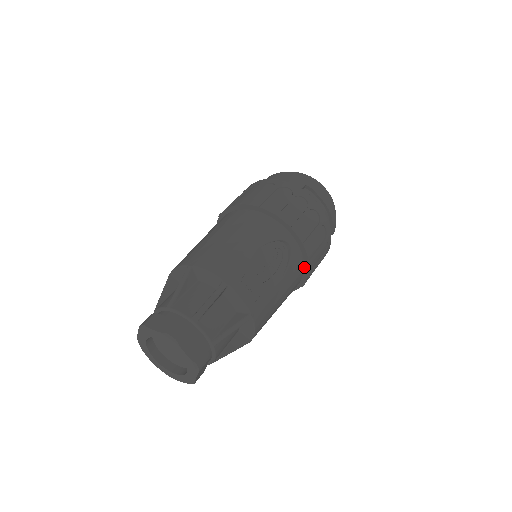
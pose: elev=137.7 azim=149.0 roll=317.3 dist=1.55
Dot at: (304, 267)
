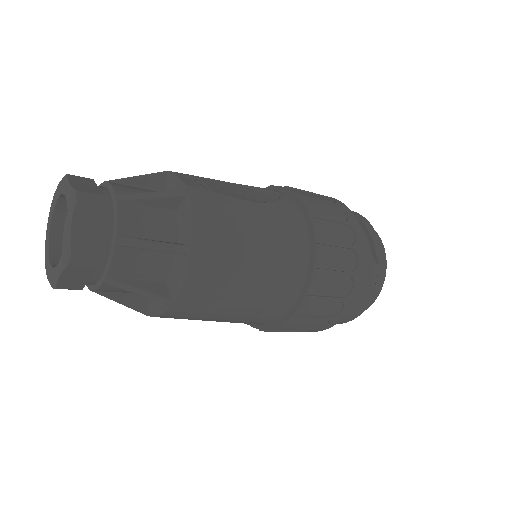
Dot at: (308, 231)
